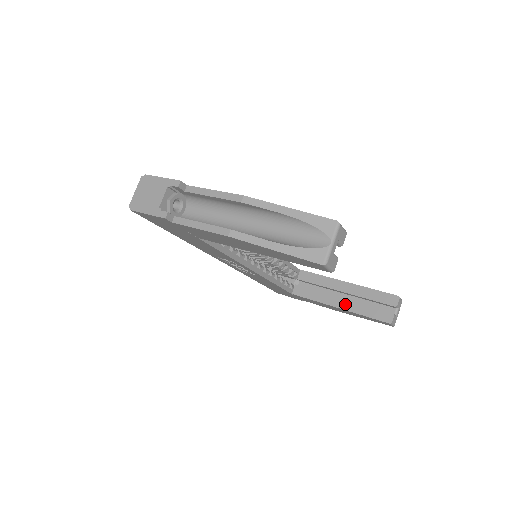
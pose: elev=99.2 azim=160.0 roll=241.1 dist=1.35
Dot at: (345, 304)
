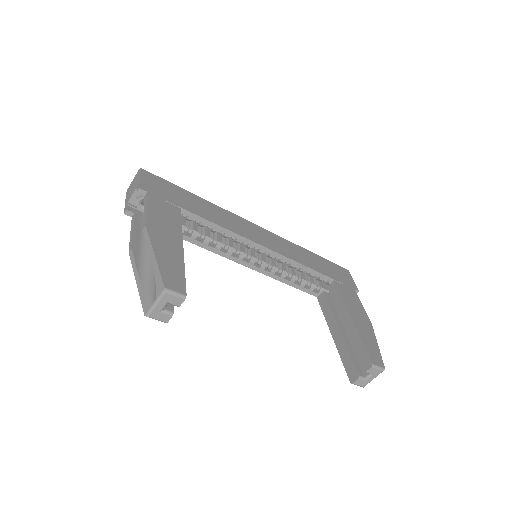
Dot at: (338, 337)
